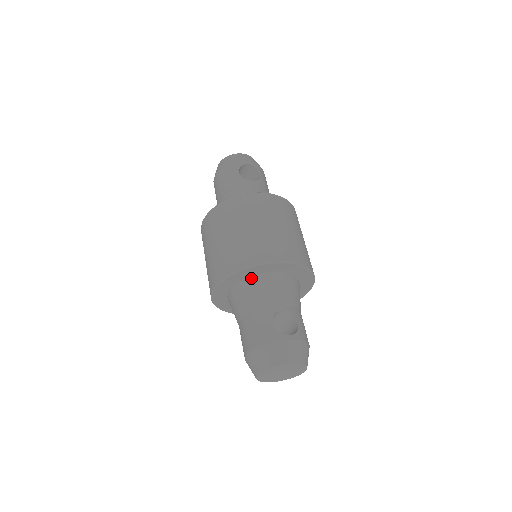
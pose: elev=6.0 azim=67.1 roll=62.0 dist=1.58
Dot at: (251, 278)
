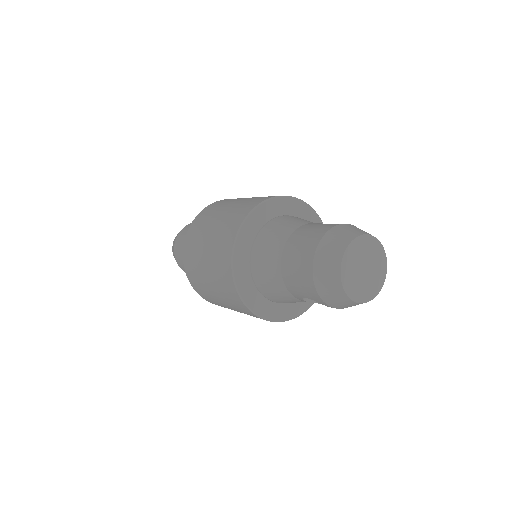
Dot at: (274, 218)
